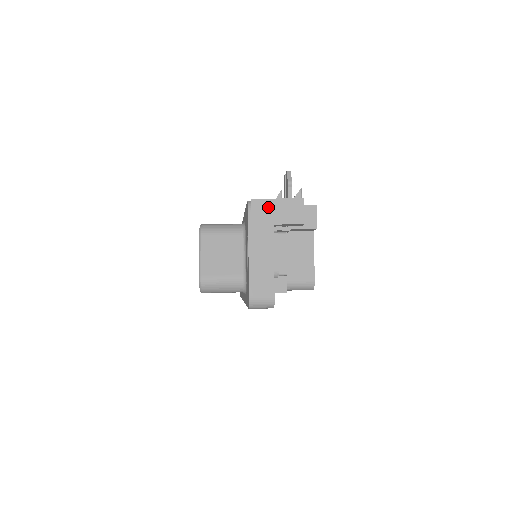
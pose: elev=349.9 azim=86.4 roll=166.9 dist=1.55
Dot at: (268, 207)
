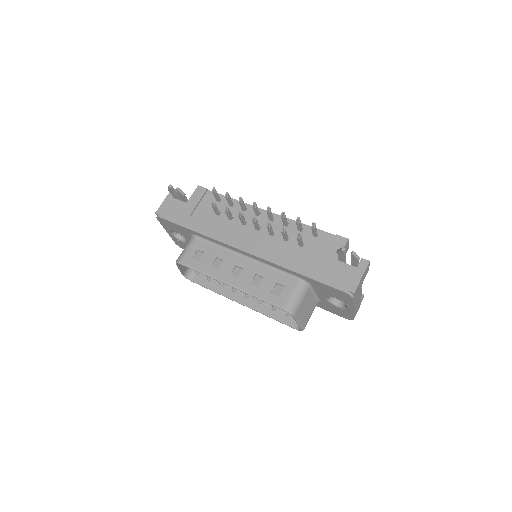
Dot at: (359, 286)
